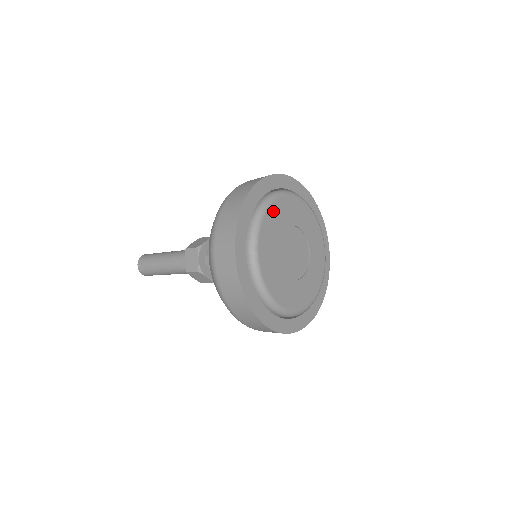
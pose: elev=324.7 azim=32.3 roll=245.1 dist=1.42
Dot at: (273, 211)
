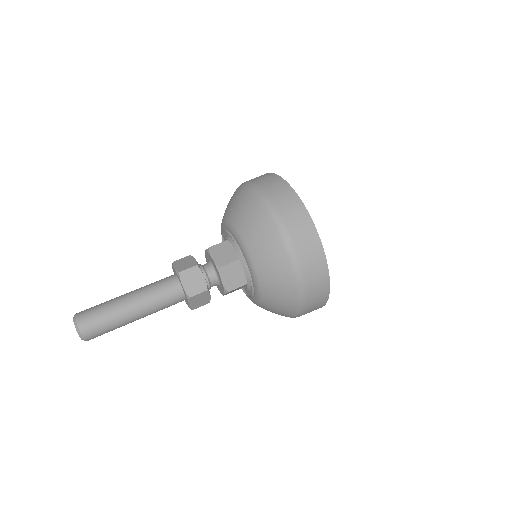
Dot at: occluded
